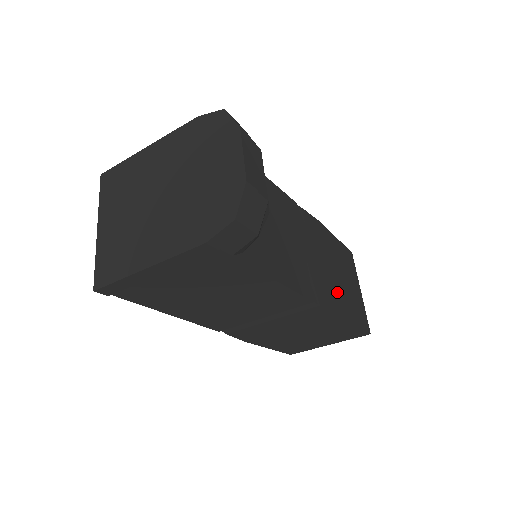
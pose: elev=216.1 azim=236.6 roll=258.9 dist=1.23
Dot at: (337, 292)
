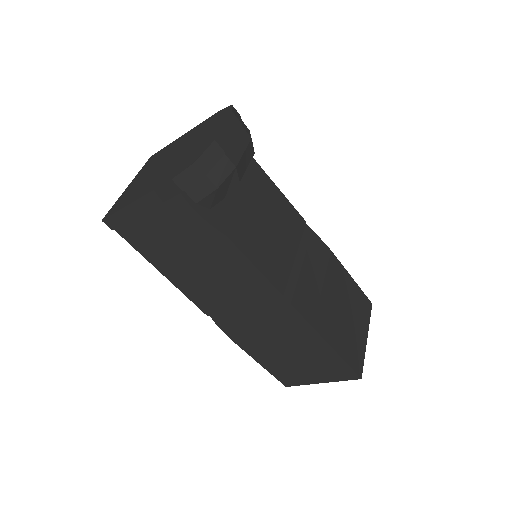
Dot at: (325, 312)
